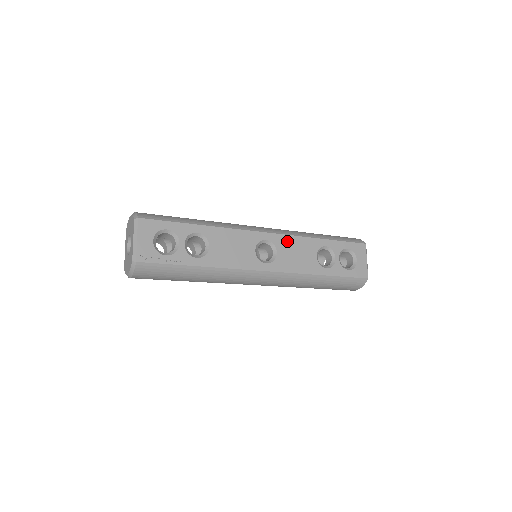
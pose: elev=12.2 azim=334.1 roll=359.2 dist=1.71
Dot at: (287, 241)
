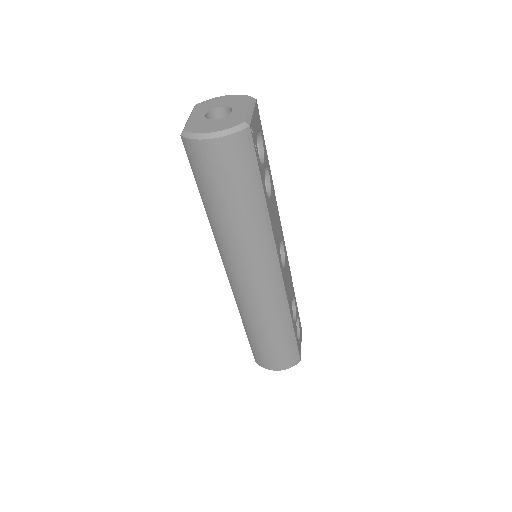
Dot at: (288, 264)
